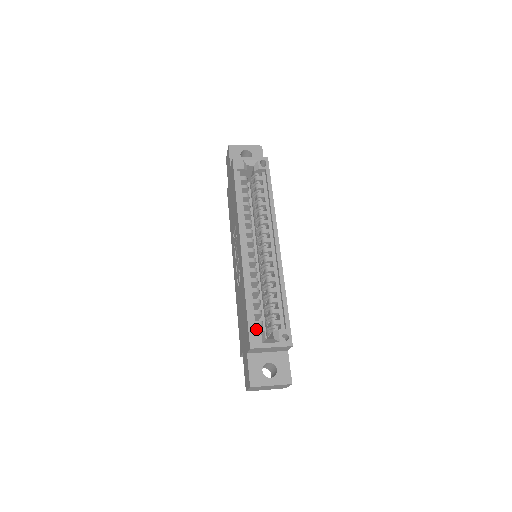
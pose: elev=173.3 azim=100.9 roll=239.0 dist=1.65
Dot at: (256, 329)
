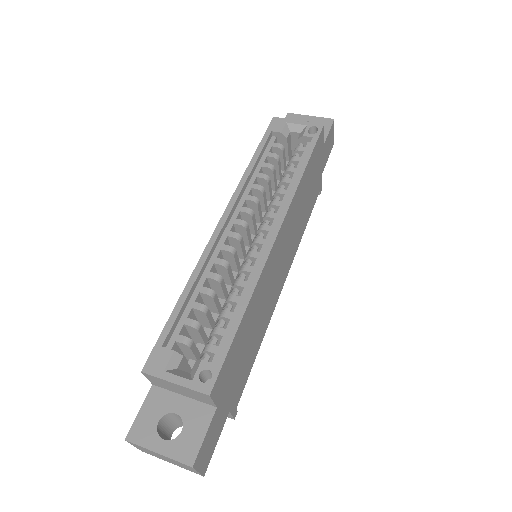
Dot at: (188, 353)
